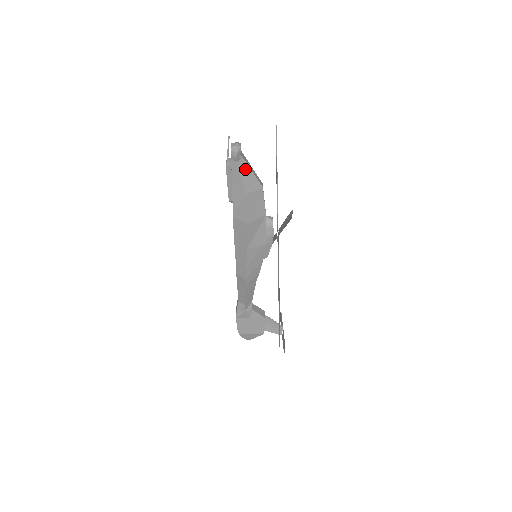
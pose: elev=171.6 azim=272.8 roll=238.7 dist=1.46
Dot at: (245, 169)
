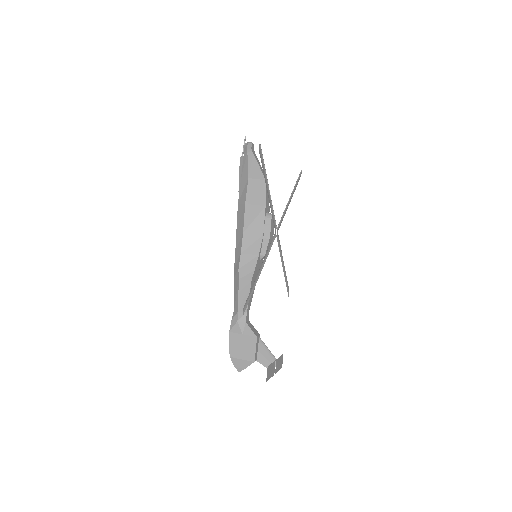
Dot at: (253, 160)
